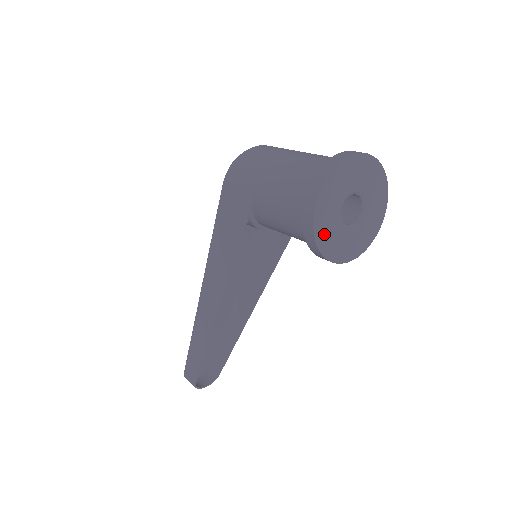
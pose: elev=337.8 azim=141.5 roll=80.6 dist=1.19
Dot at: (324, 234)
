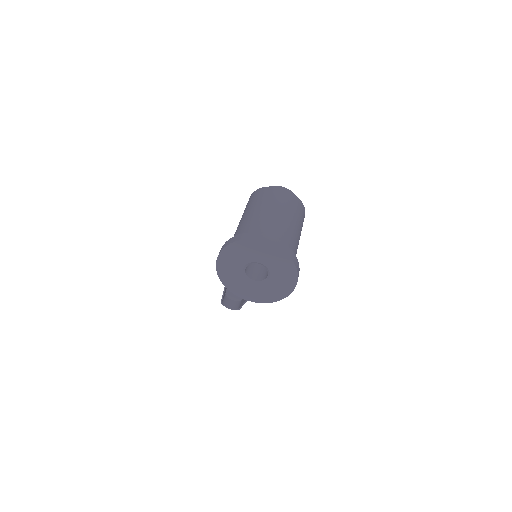
Dot at: (226, 274)
